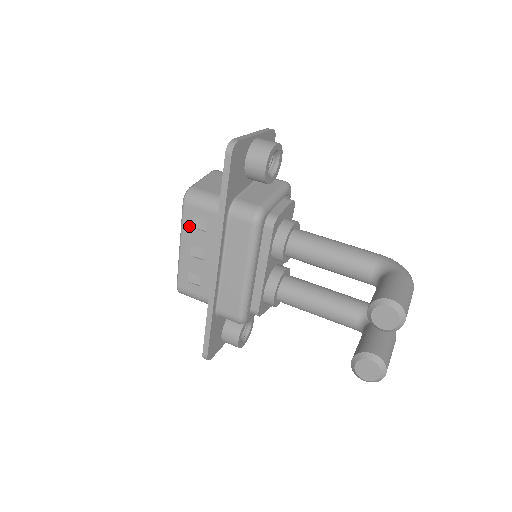
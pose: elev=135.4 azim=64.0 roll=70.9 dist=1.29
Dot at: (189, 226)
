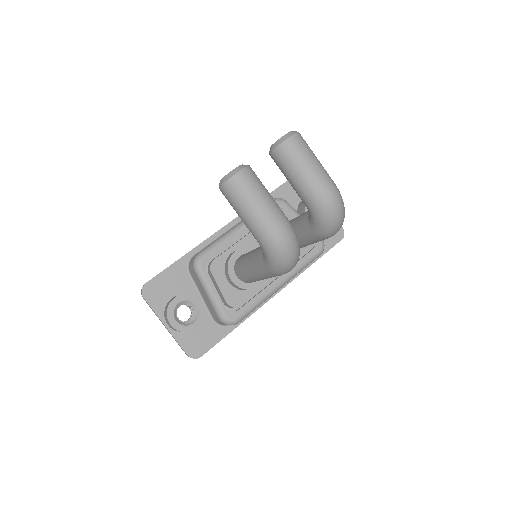
Dot at: occluded
